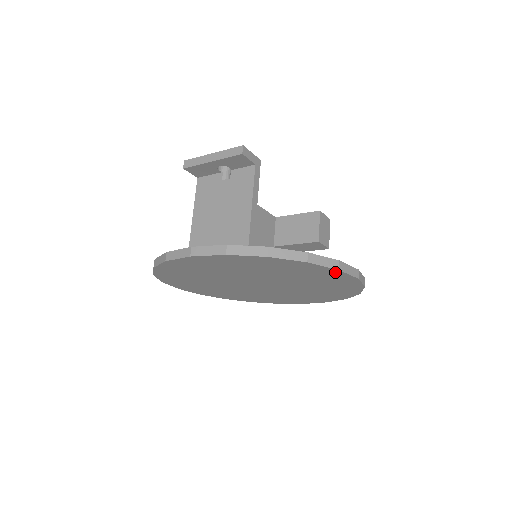
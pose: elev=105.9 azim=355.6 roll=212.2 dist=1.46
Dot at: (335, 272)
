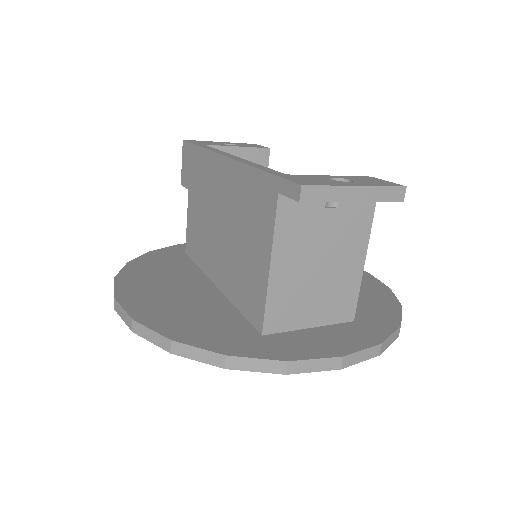
Dot at: occluded
